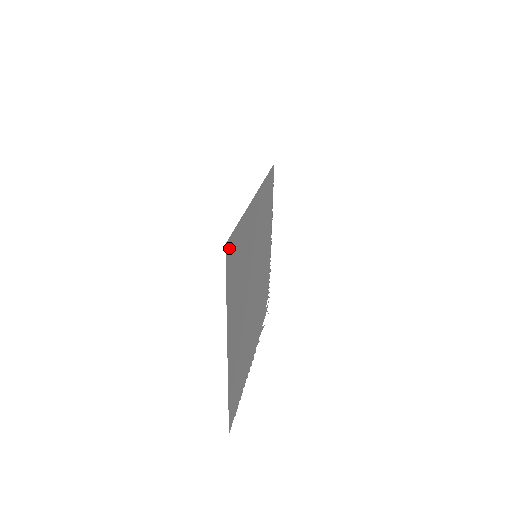
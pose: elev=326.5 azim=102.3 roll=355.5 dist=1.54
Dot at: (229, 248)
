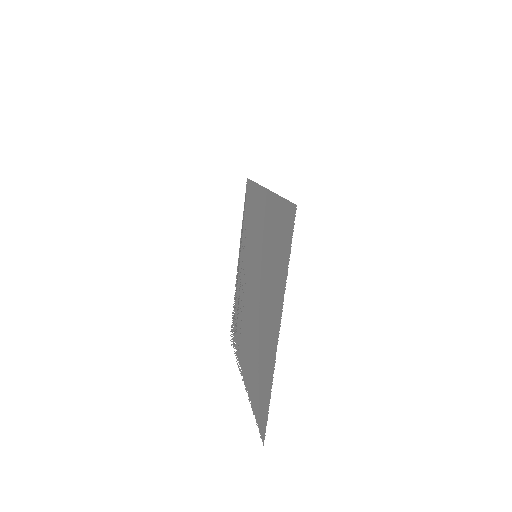
Dot at: (290, 214)
